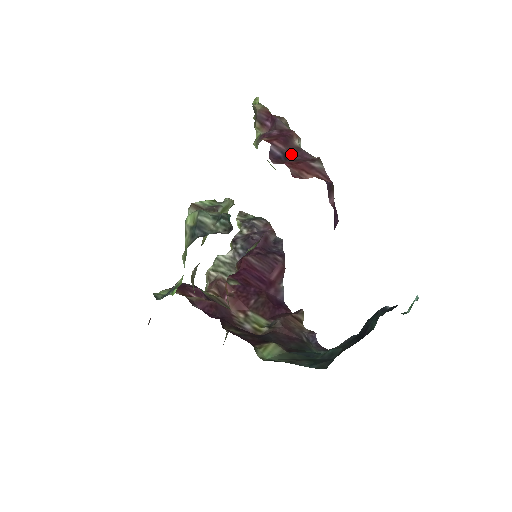
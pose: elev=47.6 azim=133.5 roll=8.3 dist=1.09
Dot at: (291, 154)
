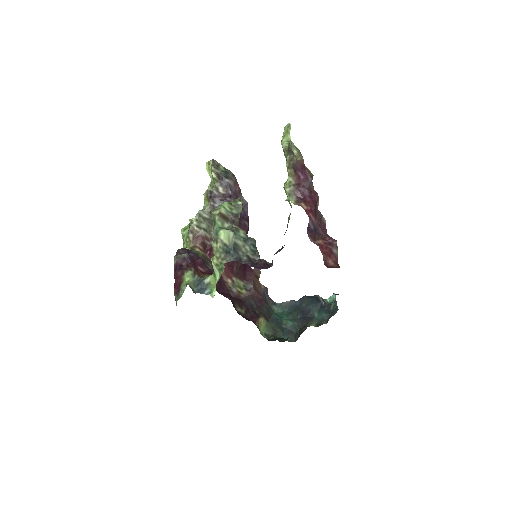
Dot at: (318, 228)
